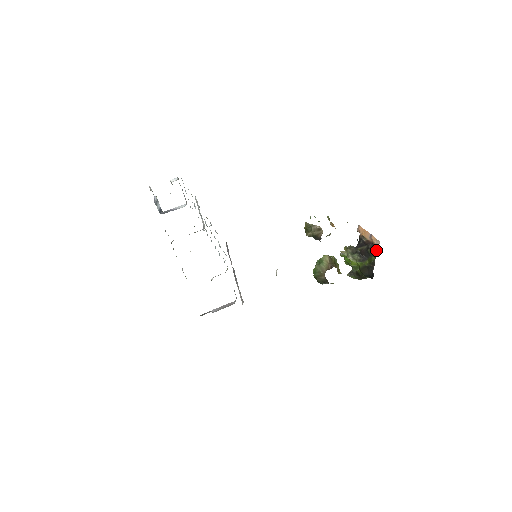
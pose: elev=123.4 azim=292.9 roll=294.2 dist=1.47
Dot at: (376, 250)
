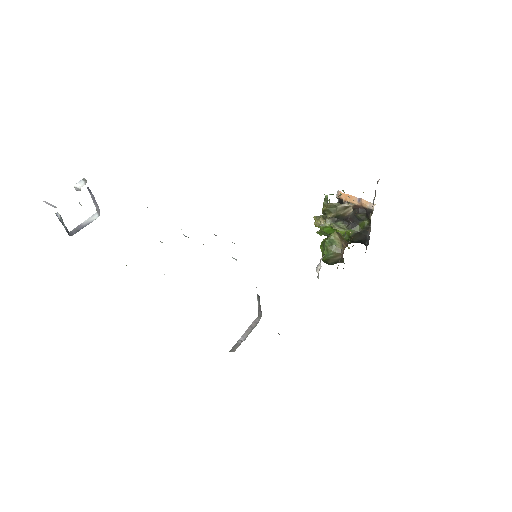
Dot at: (372, 213)
